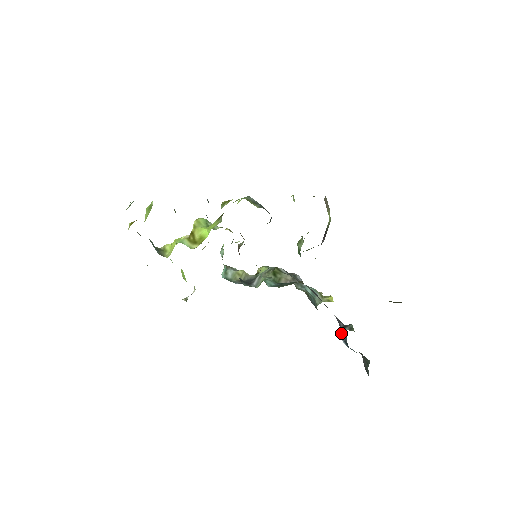
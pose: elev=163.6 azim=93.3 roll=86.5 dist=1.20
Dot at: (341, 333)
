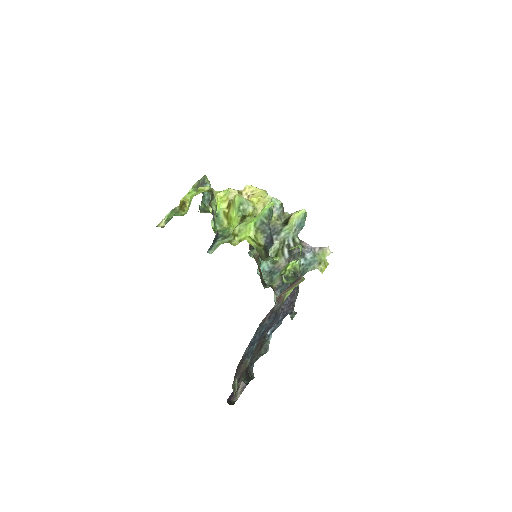
Dot at: (273, 326)
